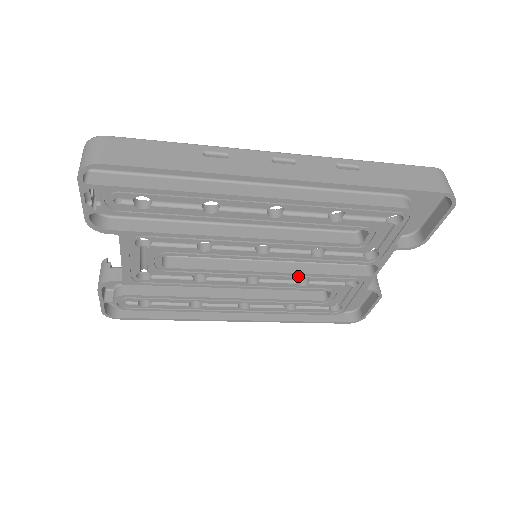
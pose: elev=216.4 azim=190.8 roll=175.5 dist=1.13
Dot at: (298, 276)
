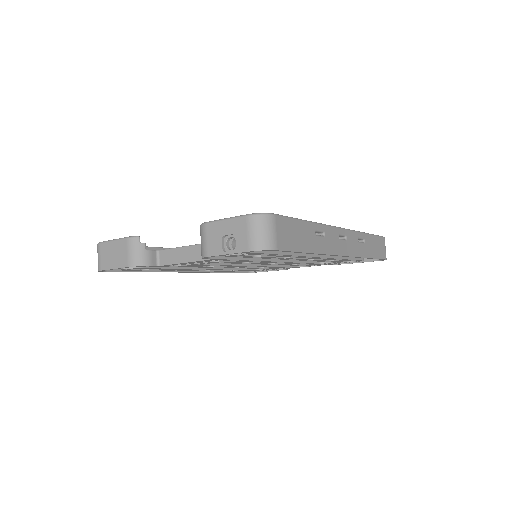
Dot at: occluded
